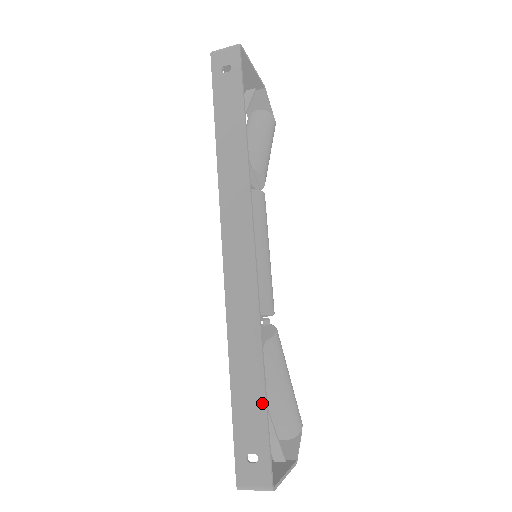
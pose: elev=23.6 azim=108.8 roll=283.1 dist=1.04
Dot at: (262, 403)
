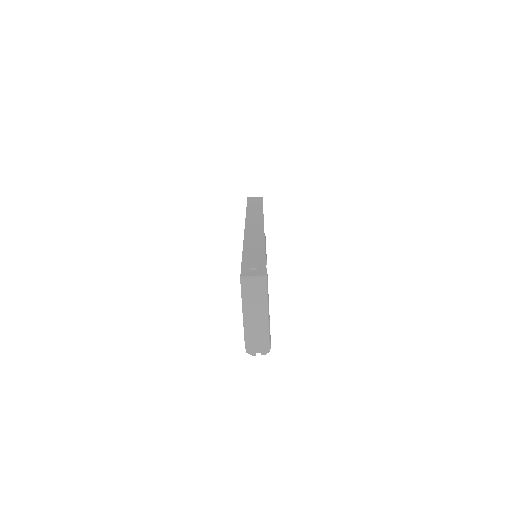
Dot at: (263, 256)
